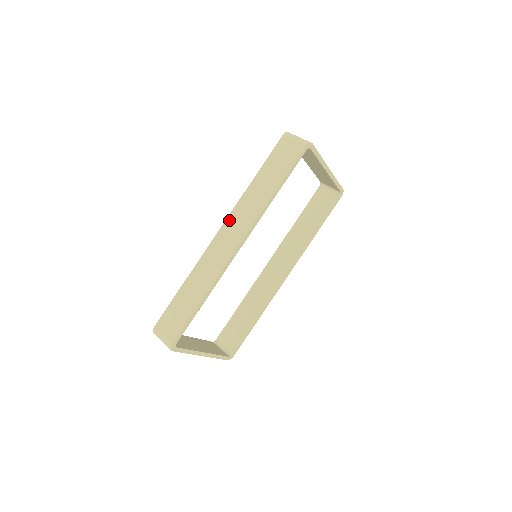
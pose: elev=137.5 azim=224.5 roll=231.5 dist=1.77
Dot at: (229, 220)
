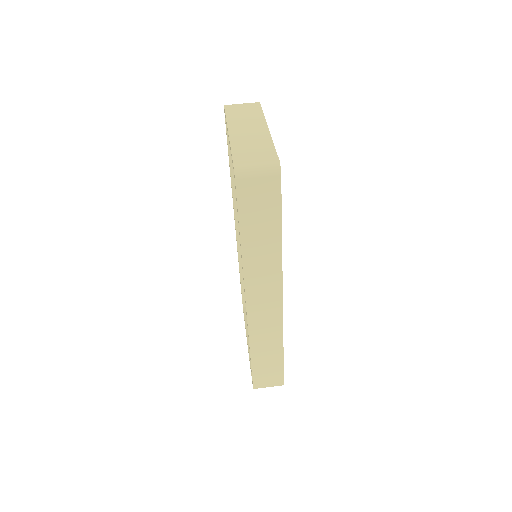
Dot at: (249, 291)
